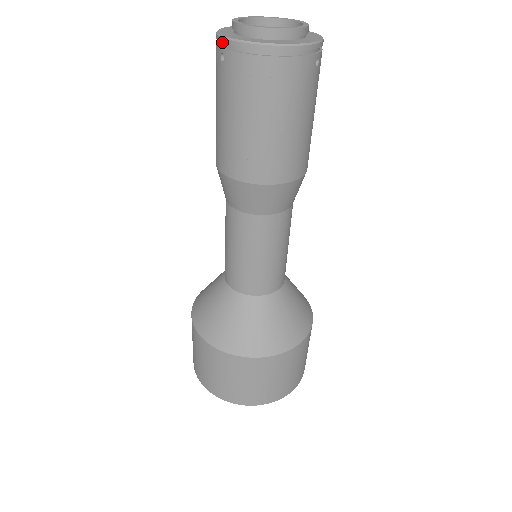
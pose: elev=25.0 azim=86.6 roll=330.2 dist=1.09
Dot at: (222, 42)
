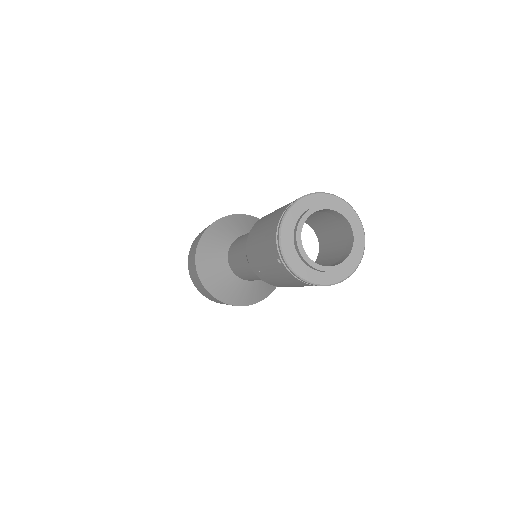
Dot at: (283, 260)
